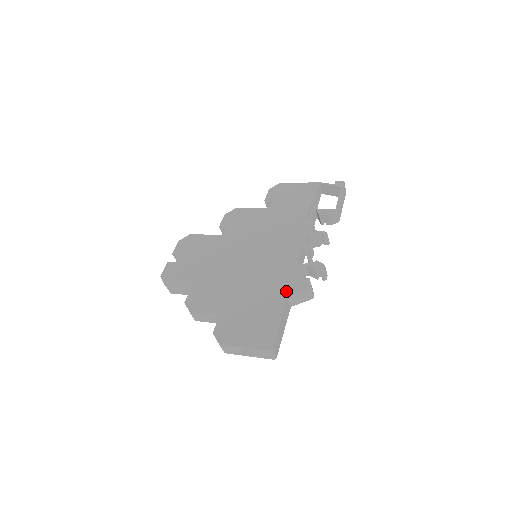
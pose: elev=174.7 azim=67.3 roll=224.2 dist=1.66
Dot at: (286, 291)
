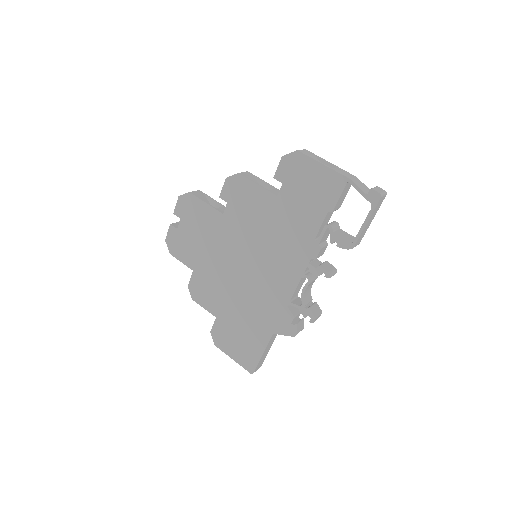
Dot at: (273, 327)
